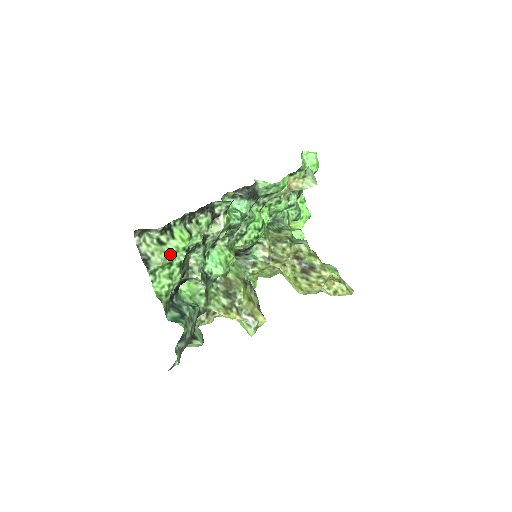
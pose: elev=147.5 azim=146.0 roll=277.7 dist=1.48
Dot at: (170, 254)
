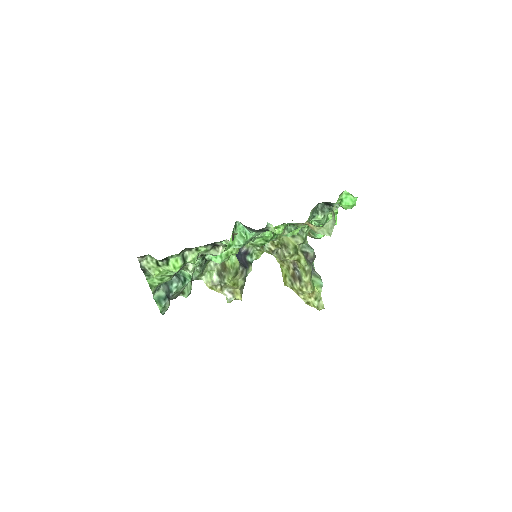
Dot at: (163, 272)
